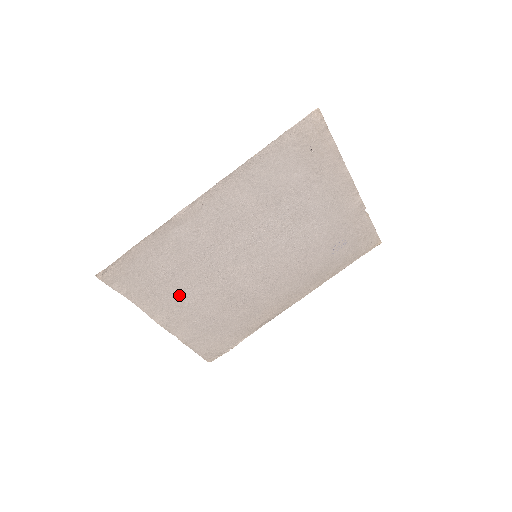
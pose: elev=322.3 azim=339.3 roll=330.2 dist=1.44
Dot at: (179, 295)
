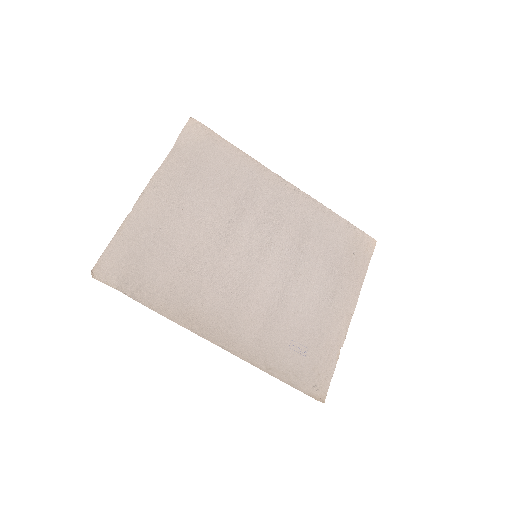
Dot at: (189, 196)
